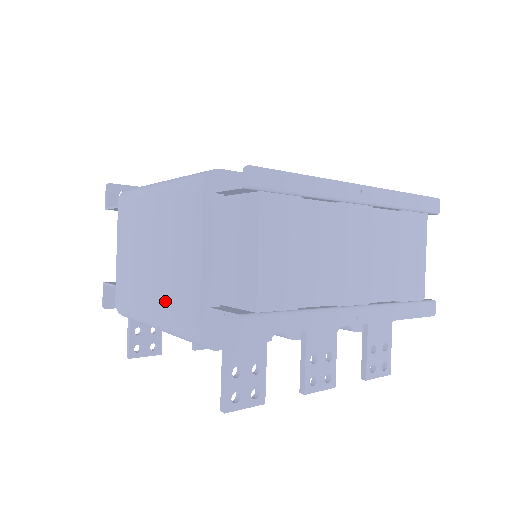
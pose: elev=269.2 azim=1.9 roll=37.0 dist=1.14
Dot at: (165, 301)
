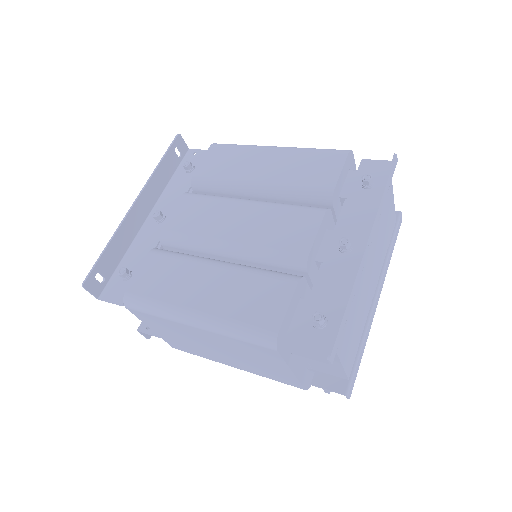
Dot at: (253, 370)
